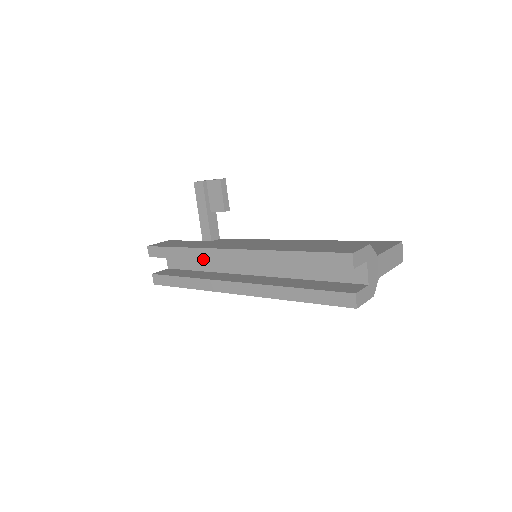
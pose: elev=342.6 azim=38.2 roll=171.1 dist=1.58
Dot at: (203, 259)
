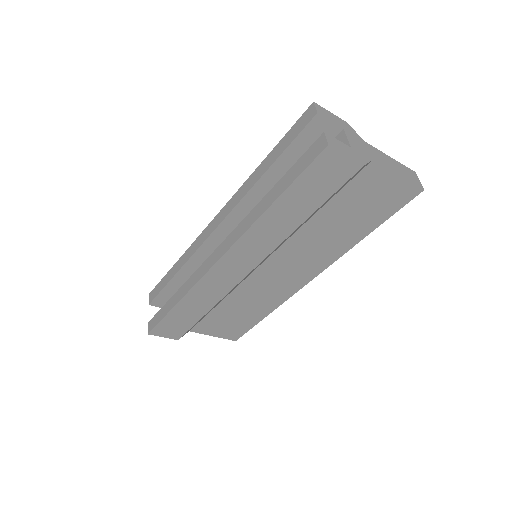
Dot at: (192, 254)
